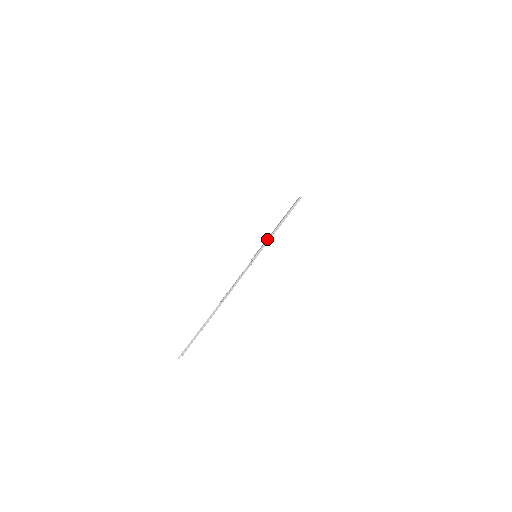
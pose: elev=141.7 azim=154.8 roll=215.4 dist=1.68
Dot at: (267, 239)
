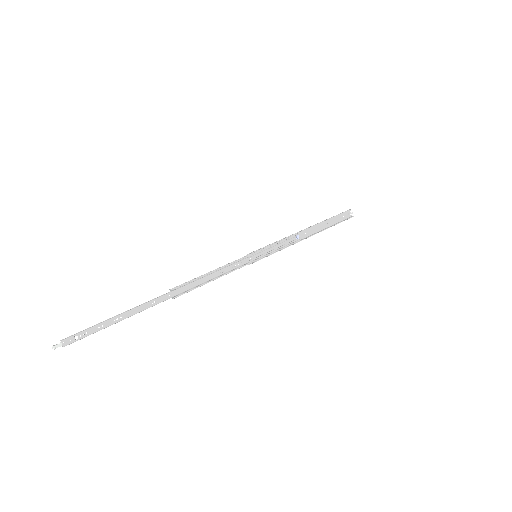
Dot at: (278, 241)
